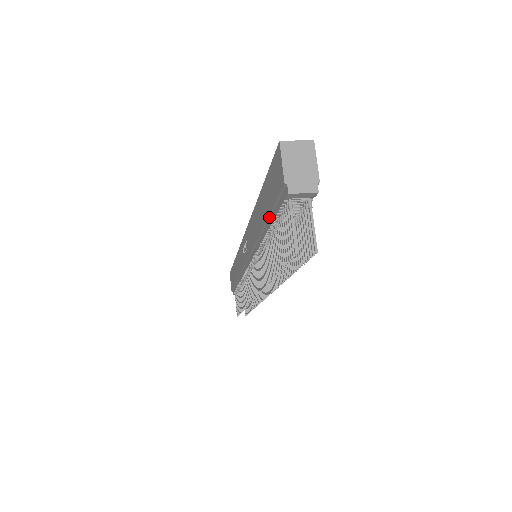
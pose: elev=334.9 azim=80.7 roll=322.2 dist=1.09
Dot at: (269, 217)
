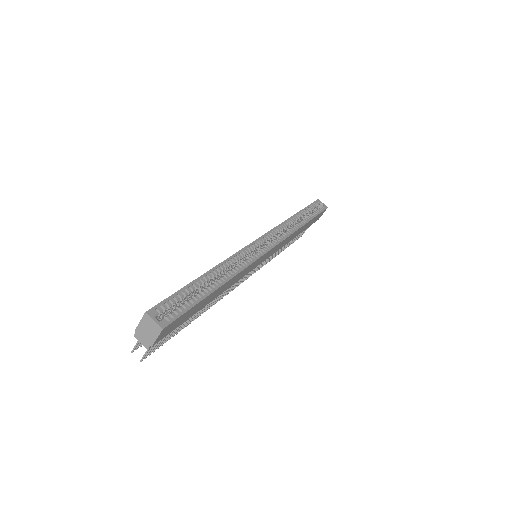
Dot at: occluded
